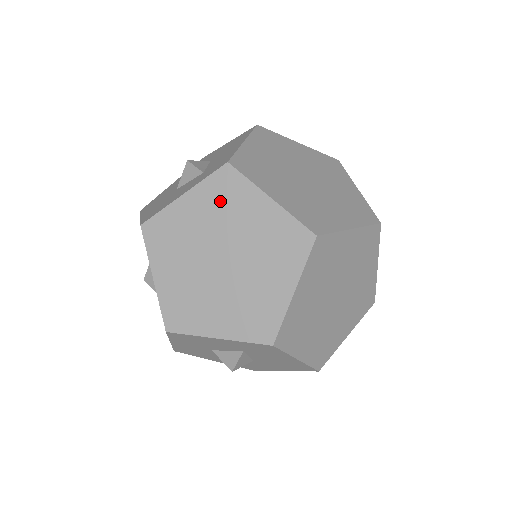
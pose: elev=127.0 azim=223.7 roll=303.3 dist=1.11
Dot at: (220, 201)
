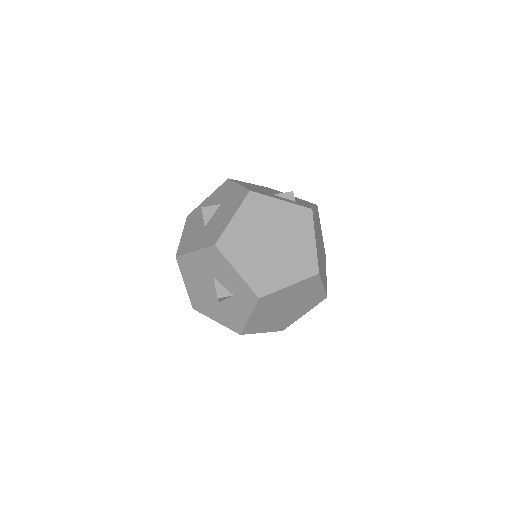
Dot at: (268, 304)
